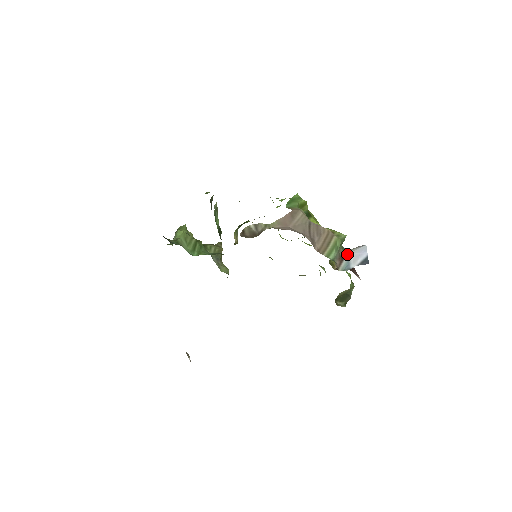
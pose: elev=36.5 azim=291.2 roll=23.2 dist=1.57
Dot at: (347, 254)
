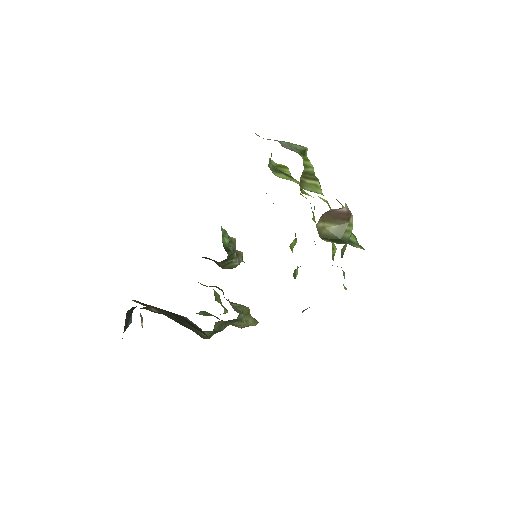
Dot at: occluded
